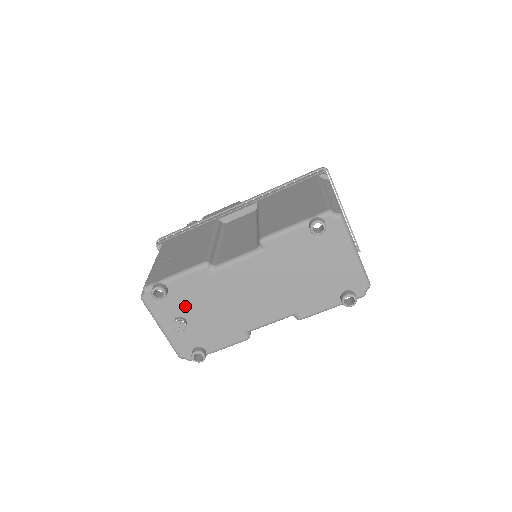
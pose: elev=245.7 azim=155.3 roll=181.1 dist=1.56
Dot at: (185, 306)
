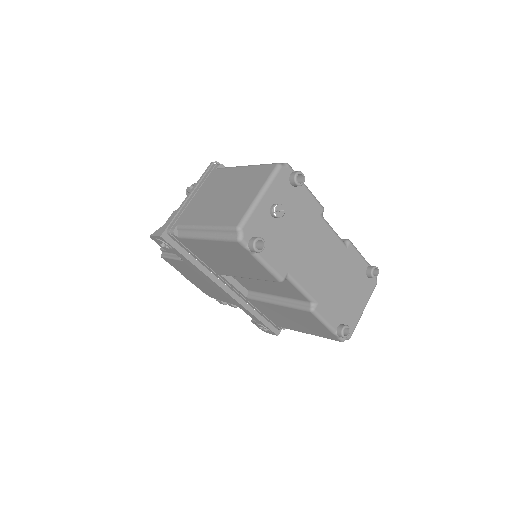
Dot at: (290, 208)
